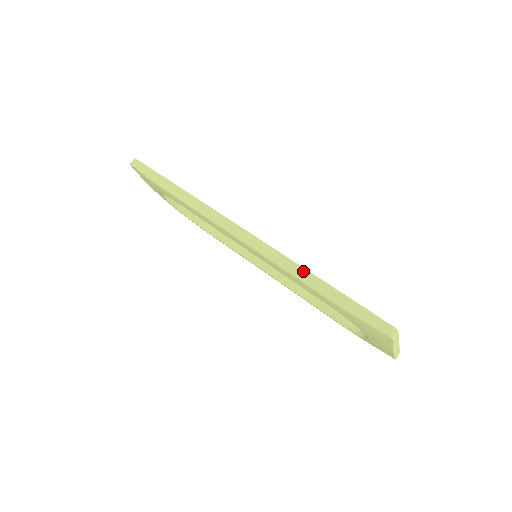
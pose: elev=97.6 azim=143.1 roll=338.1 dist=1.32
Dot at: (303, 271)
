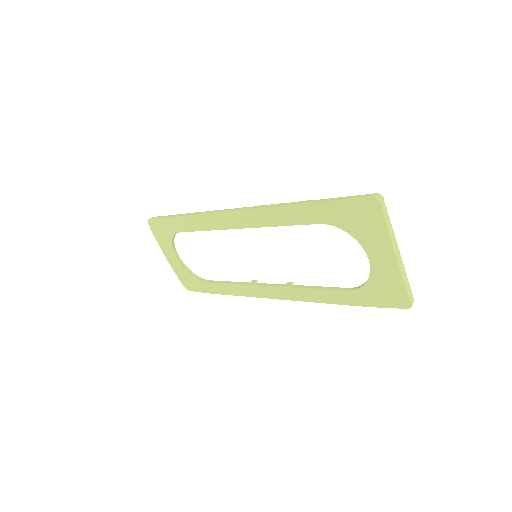
Dot at: (292, 203)
